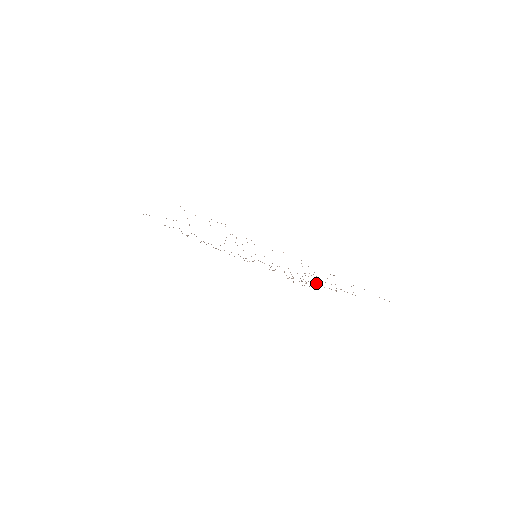
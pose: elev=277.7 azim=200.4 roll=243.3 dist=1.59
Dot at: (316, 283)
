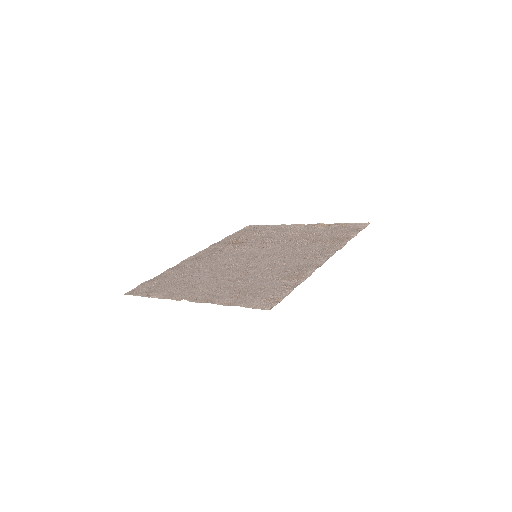
Dot at: (289, 232)
